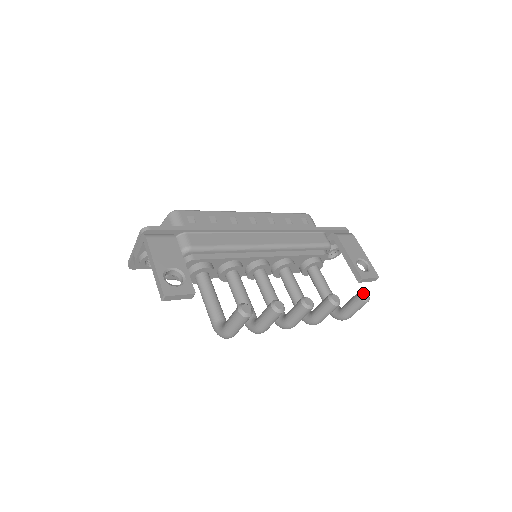
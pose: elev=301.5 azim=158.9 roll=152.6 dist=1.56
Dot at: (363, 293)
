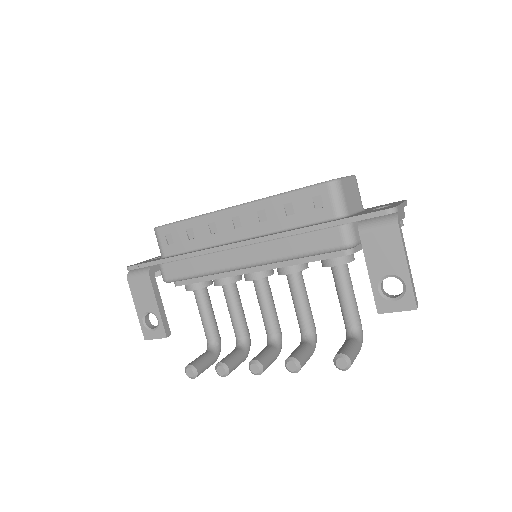
Dot at: (338, 361)
